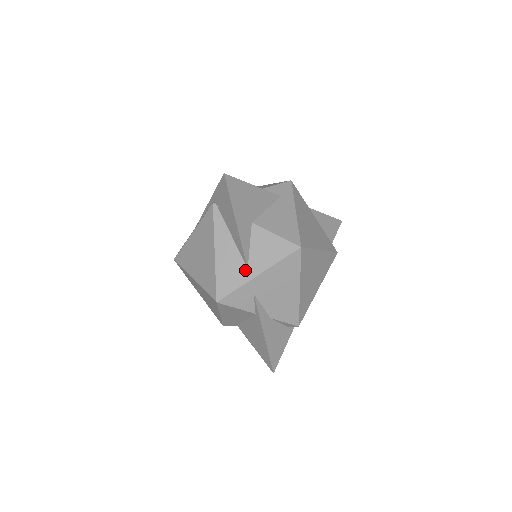
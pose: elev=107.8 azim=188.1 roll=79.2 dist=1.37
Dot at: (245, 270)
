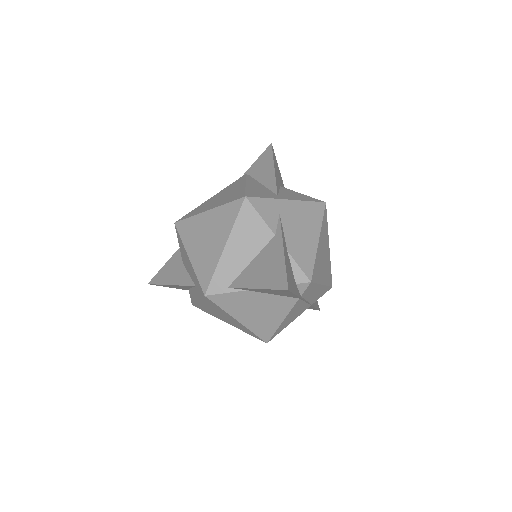
Dot at: (275, 195)
